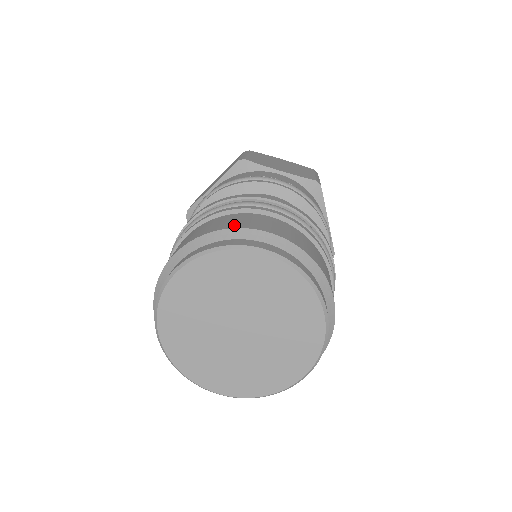
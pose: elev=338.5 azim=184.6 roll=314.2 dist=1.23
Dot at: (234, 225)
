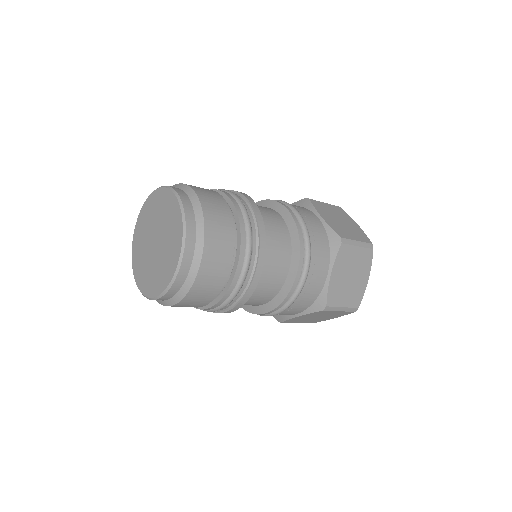
Dot at: (193, 186)
